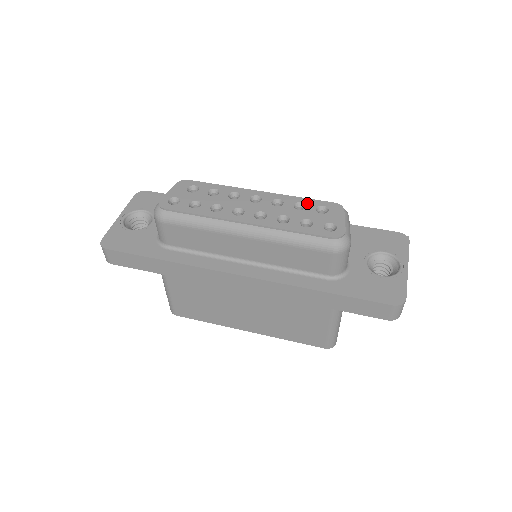
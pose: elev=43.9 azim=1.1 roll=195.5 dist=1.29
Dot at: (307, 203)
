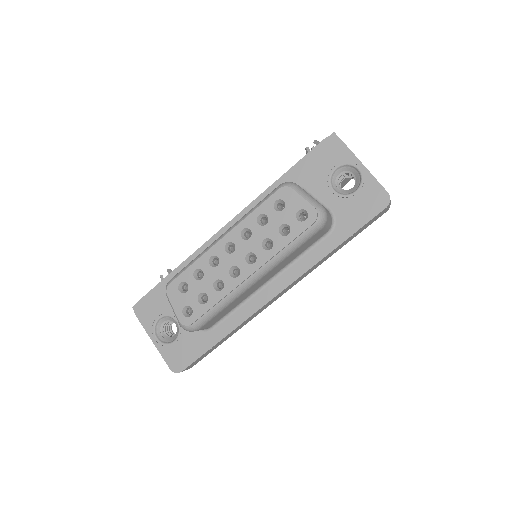
Dot at: (264, 212)
